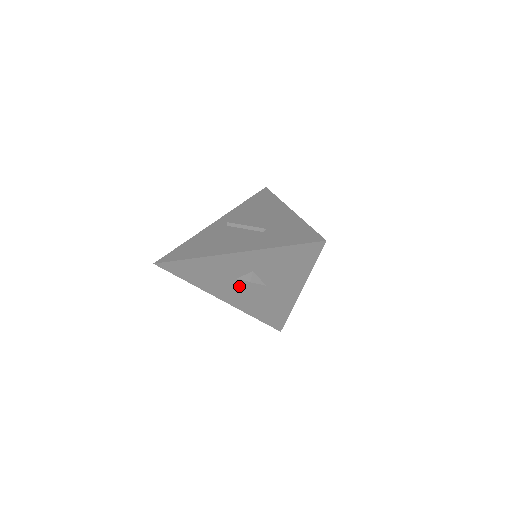
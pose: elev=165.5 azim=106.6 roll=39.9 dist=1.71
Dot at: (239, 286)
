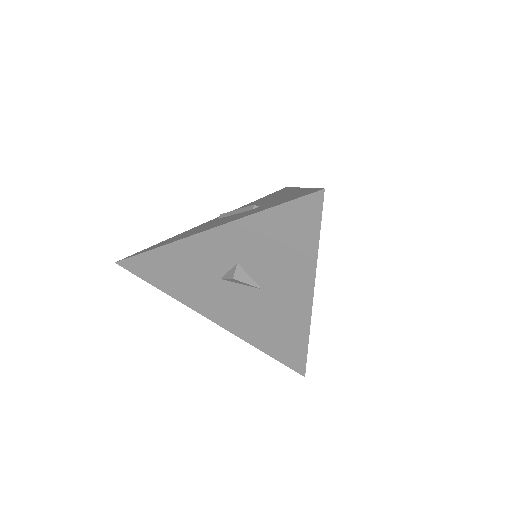
Dot at: (227, 293)
